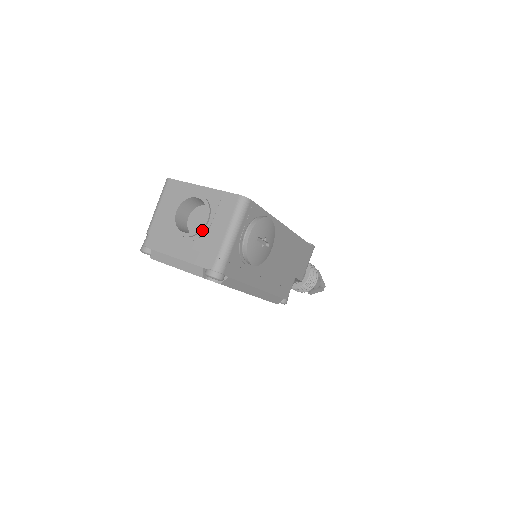
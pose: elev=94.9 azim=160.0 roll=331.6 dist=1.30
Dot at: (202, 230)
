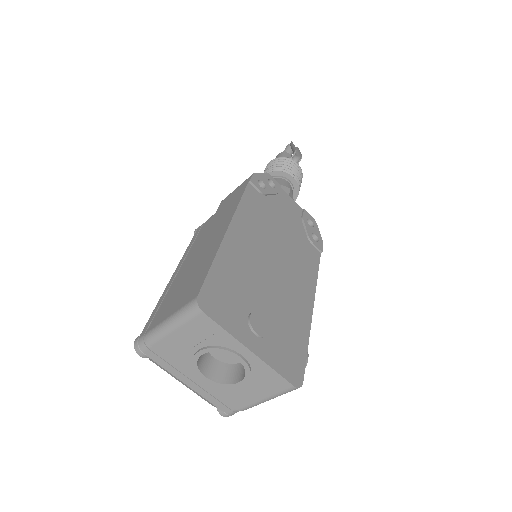
Dot at: (230, 386)
